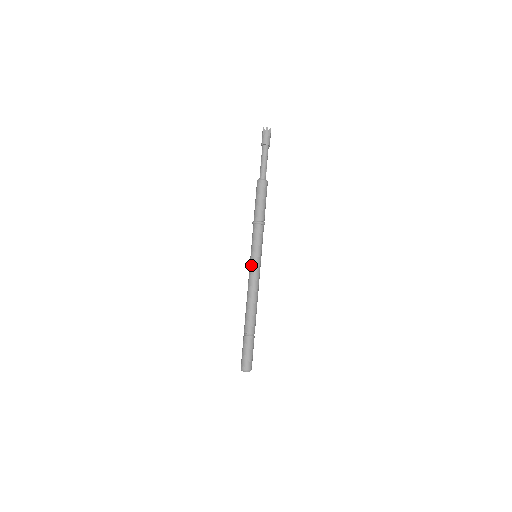
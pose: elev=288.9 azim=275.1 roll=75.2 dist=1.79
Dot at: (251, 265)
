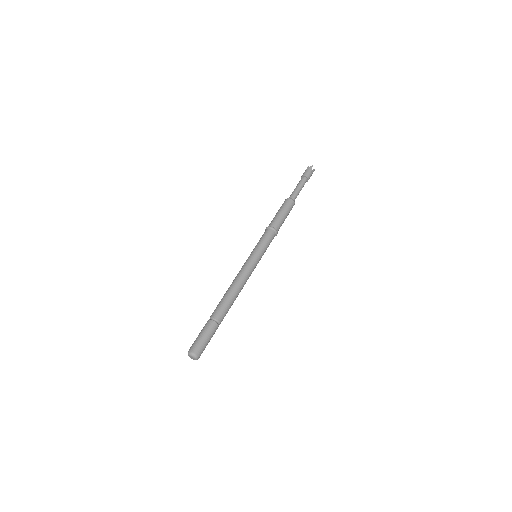
Dot at: (248, 259)
